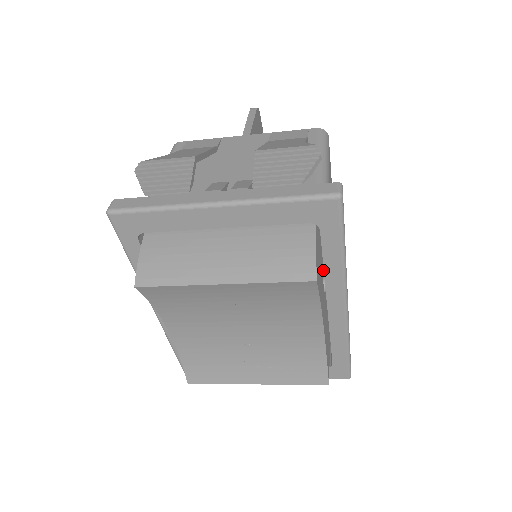
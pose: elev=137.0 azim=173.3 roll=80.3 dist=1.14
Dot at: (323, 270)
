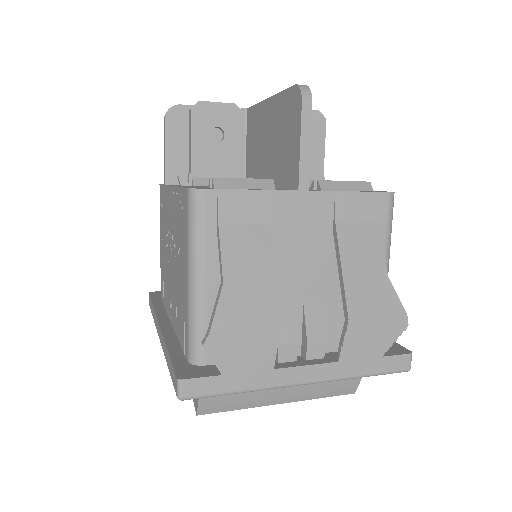
Dot at: occluded
